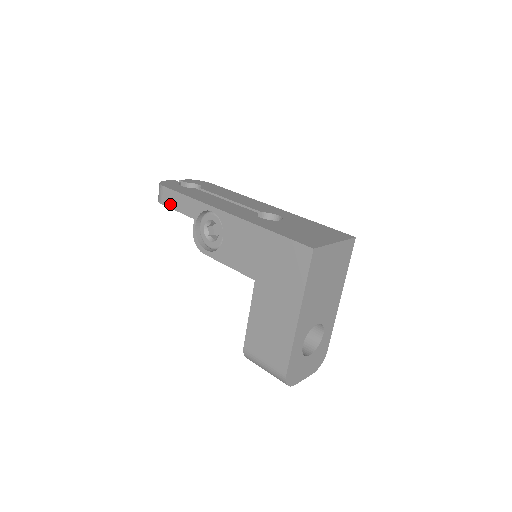
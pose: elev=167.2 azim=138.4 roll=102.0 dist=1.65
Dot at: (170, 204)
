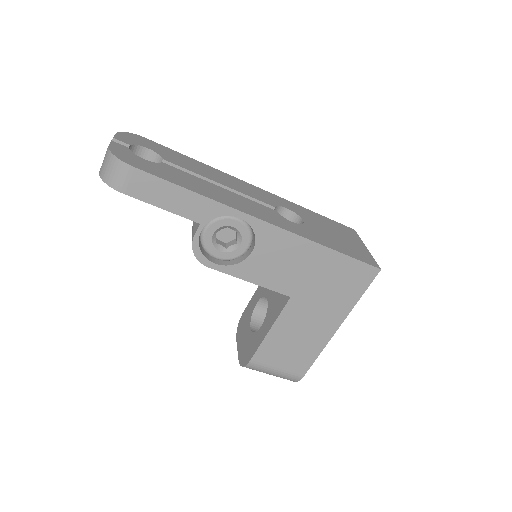
Dot at: (147, 197)
